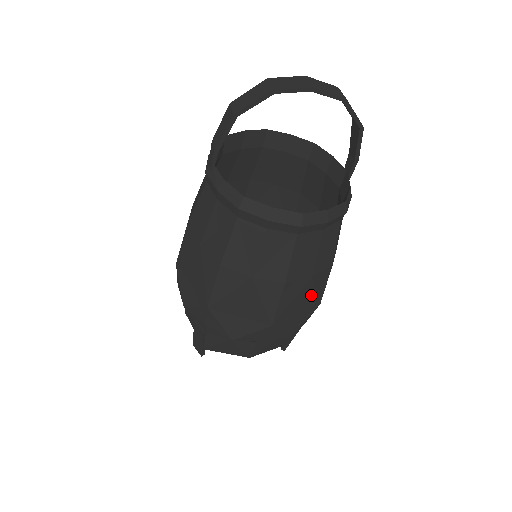
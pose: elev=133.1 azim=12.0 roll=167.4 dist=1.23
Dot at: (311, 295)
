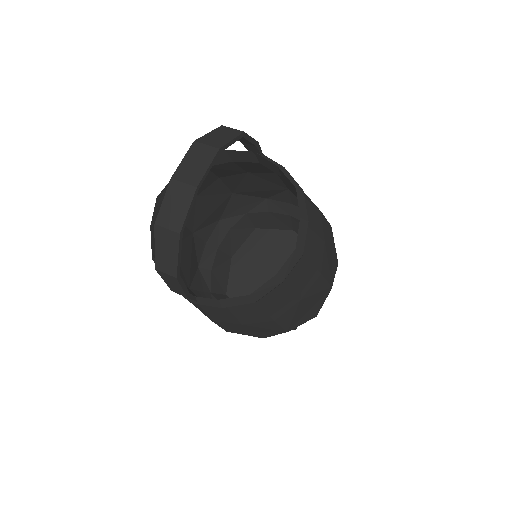
Dot at: (328, 240)
